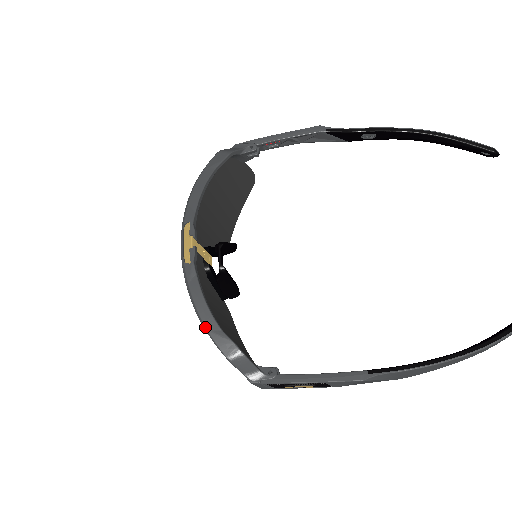
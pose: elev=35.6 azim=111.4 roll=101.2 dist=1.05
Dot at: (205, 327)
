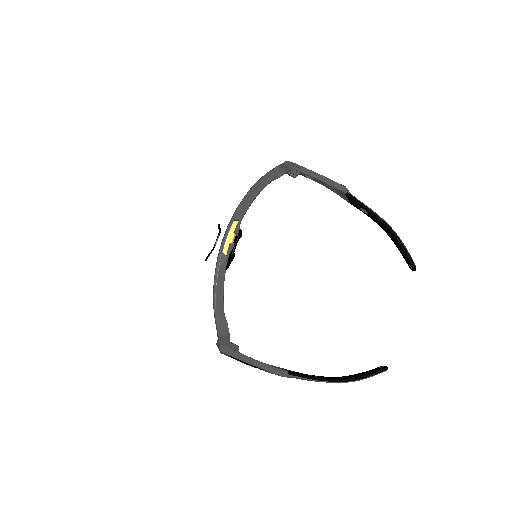
Dot at: (215, 307)
